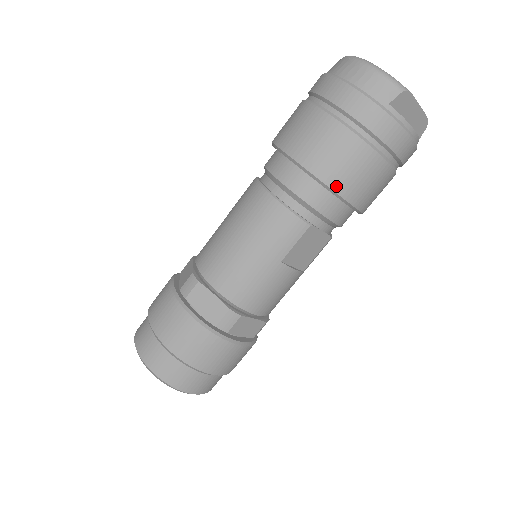
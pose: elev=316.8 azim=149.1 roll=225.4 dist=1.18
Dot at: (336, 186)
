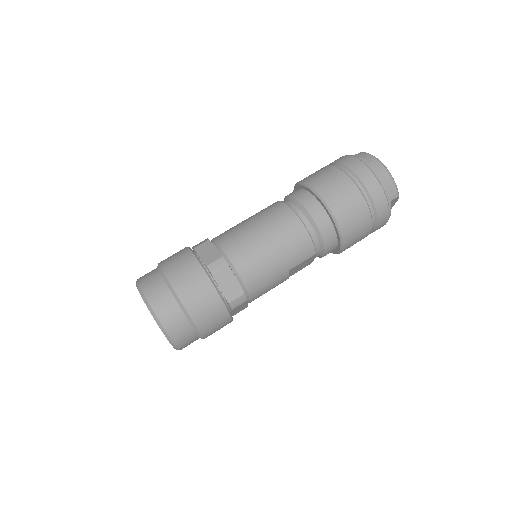
Dot at: (345, 236)
